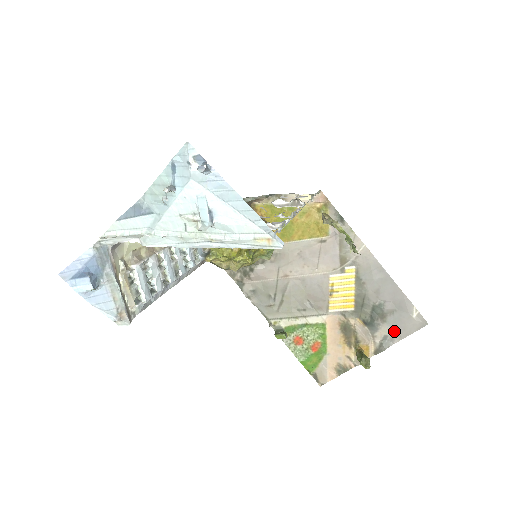
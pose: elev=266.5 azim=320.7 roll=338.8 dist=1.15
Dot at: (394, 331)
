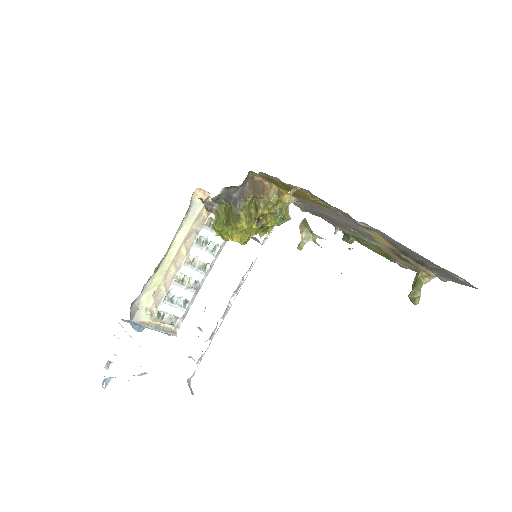
Dot at: (447, 277)
